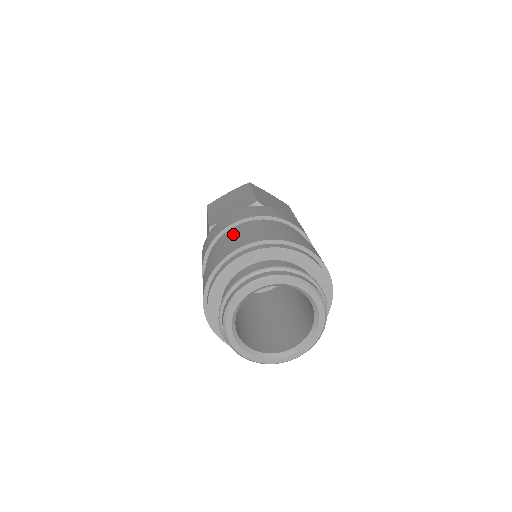
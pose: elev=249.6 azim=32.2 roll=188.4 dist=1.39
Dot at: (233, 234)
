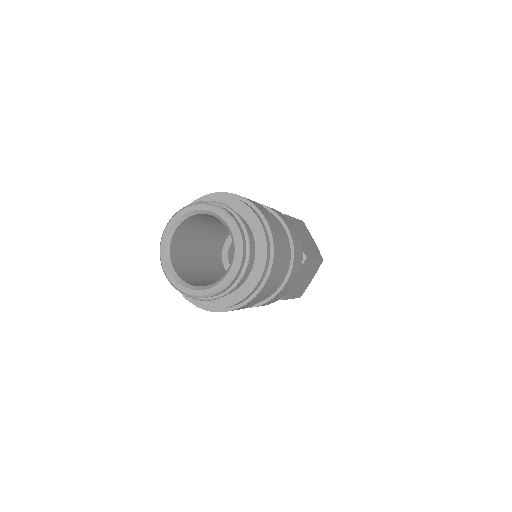
Dot at: occluded
